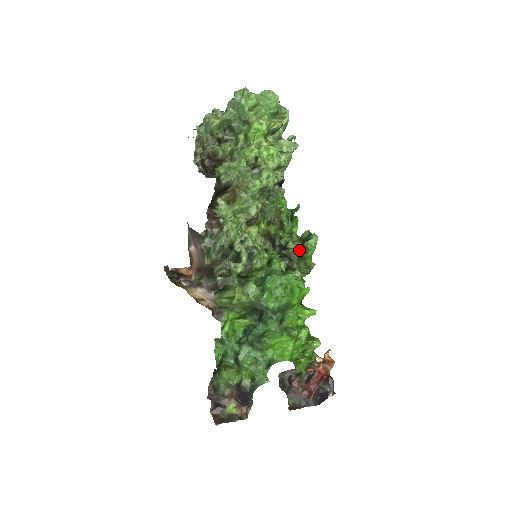
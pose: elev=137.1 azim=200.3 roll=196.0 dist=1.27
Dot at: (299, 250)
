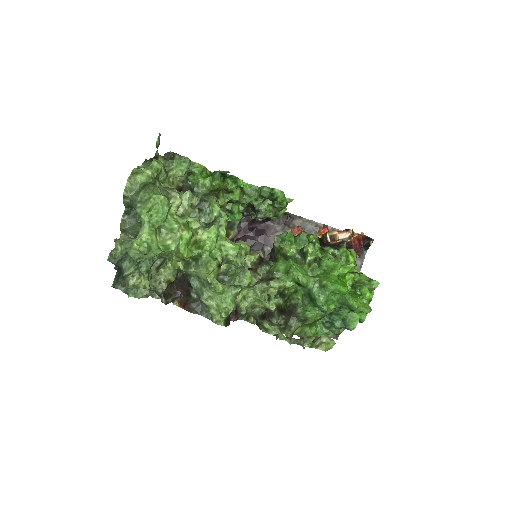
Dot at: (267, 200)
